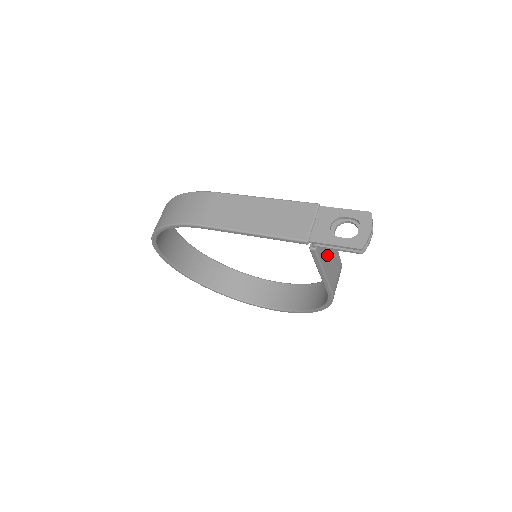
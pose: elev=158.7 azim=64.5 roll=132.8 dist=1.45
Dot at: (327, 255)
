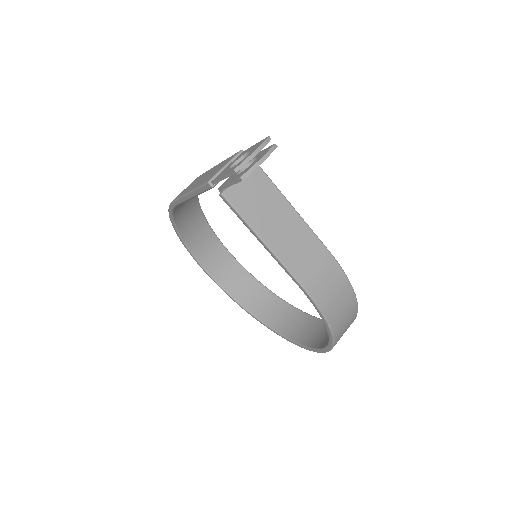
Dot at: (269, 220)
